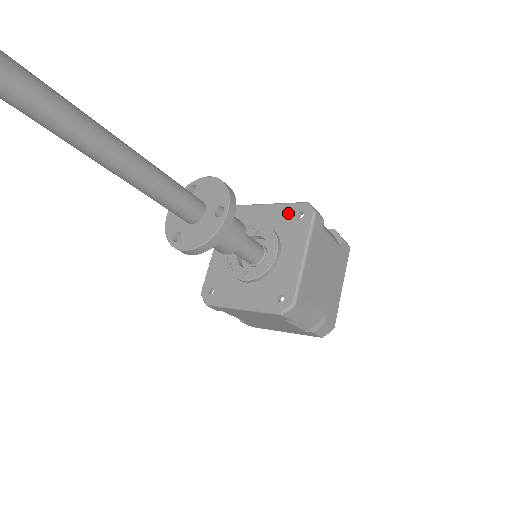
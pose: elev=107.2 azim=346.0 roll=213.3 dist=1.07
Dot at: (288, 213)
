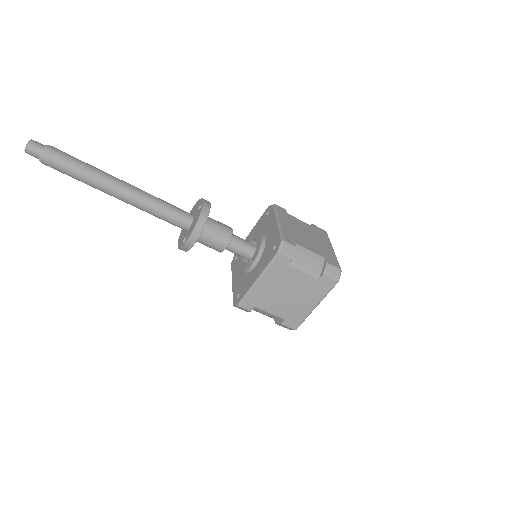
Dot at: (261, 220)
